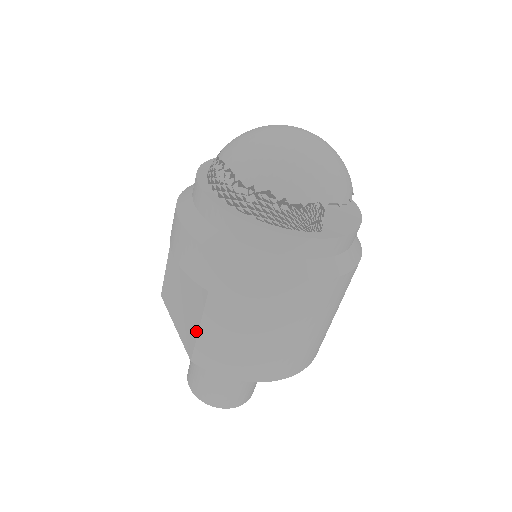
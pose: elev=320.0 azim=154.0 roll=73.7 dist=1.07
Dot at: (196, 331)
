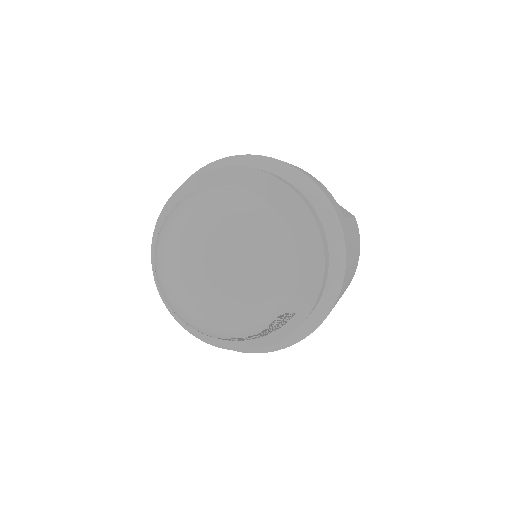
Dot at: occluded
